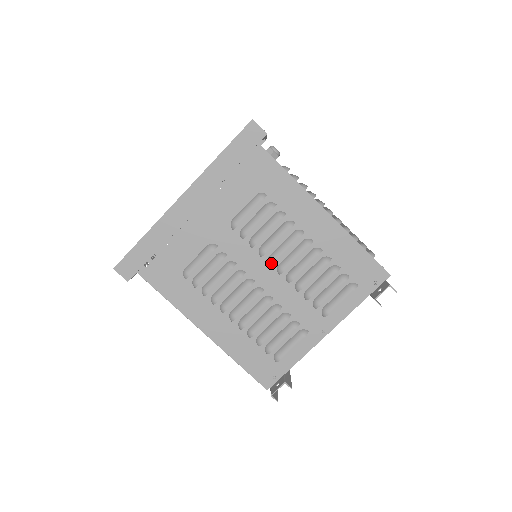
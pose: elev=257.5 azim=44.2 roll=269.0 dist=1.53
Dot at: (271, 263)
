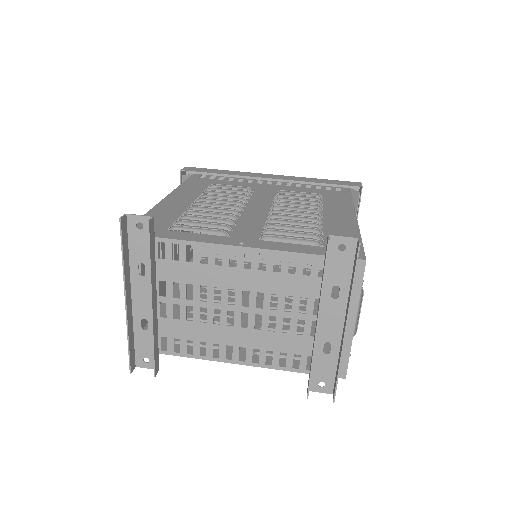
Dot at: (274, 205)
